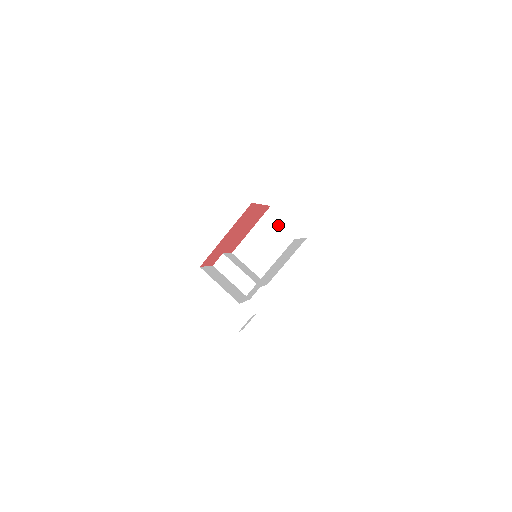
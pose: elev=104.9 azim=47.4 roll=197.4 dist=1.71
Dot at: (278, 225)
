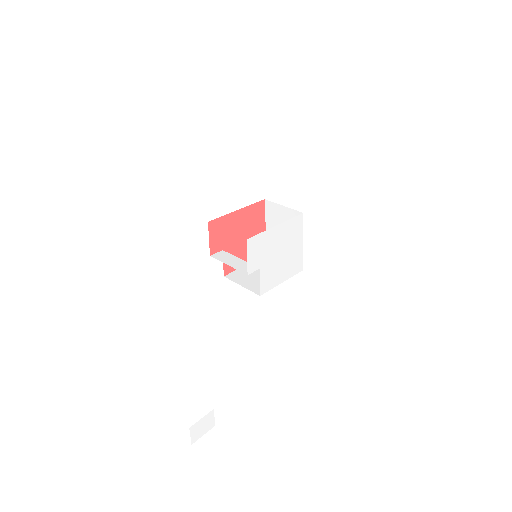
Dot at: occluded
